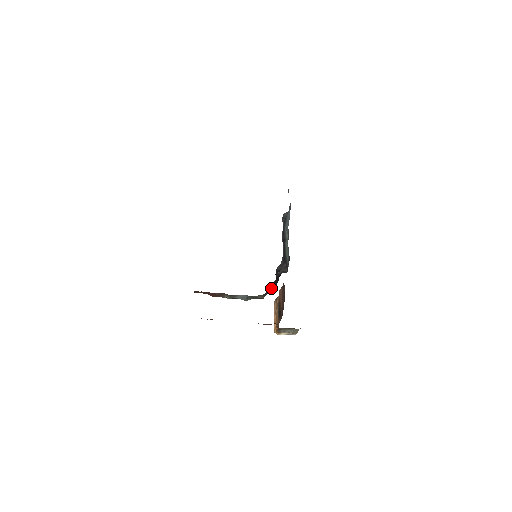
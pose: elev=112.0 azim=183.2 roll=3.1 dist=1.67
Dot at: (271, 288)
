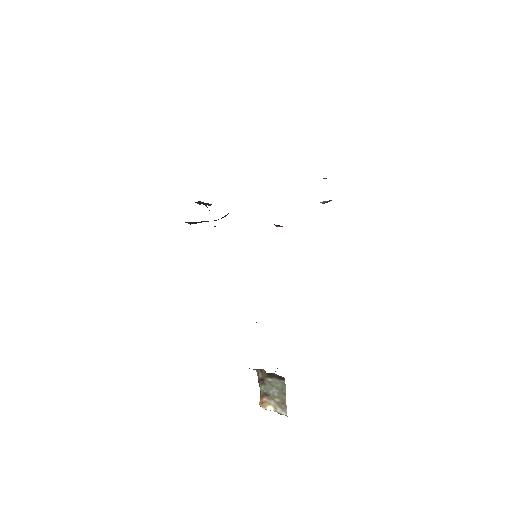
Dot at: occluded
